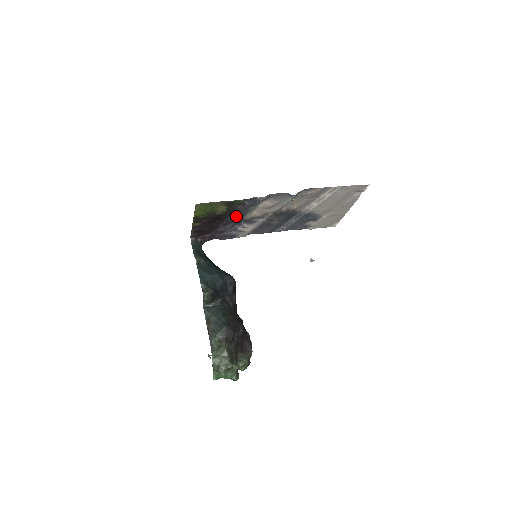
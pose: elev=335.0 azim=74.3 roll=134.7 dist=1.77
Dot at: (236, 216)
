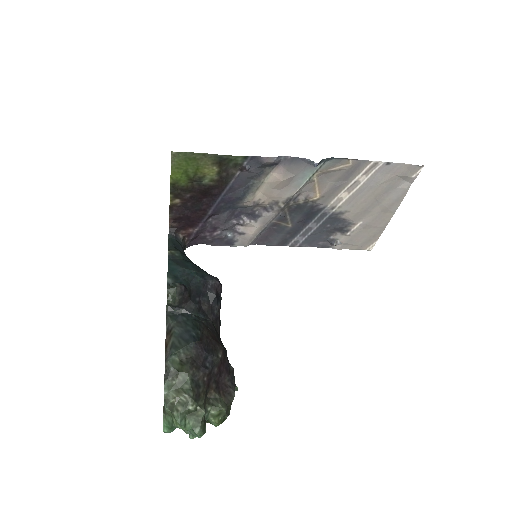
Dot at: (232, 195)
